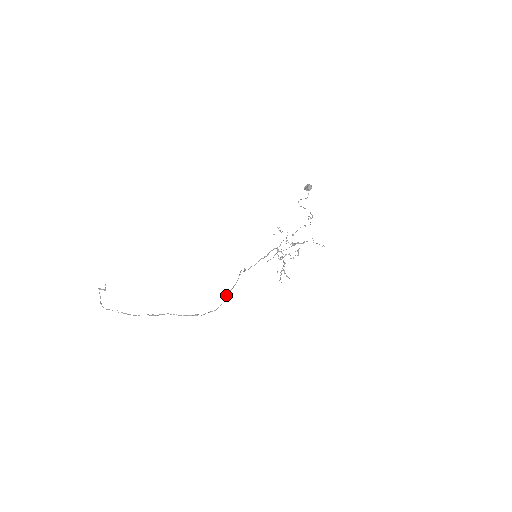
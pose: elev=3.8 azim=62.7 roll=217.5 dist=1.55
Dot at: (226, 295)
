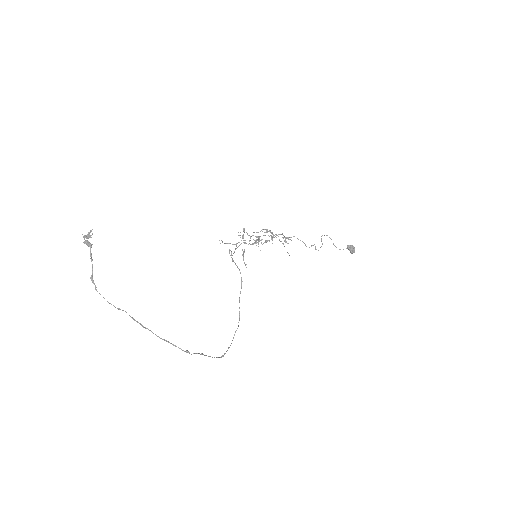
Dot at: occluded
